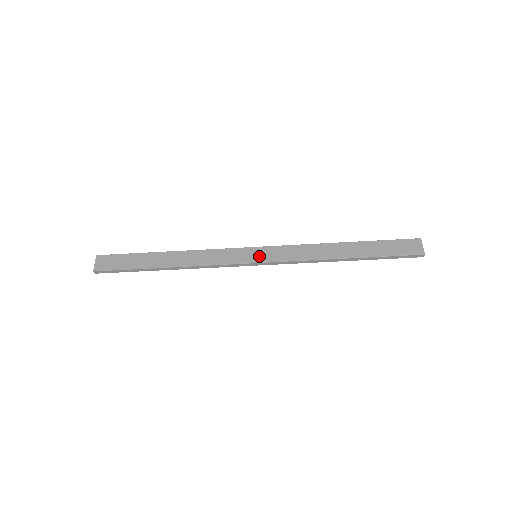
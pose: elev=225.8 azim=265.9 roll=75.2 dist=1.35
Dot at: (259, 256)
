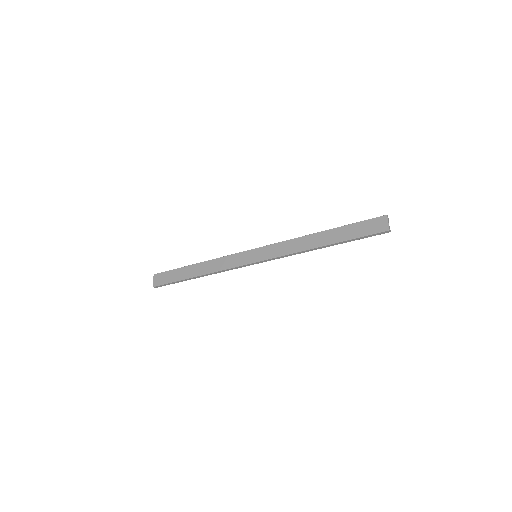
Dot at: (257, 256)
